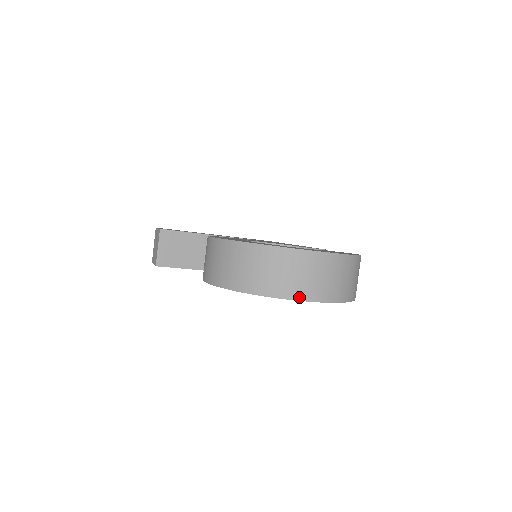
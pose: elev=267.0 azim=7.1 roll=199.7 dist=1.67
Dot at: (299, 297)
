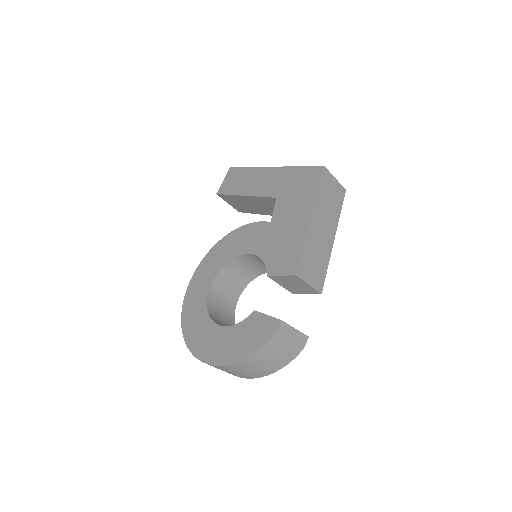
Dot at: occluded
